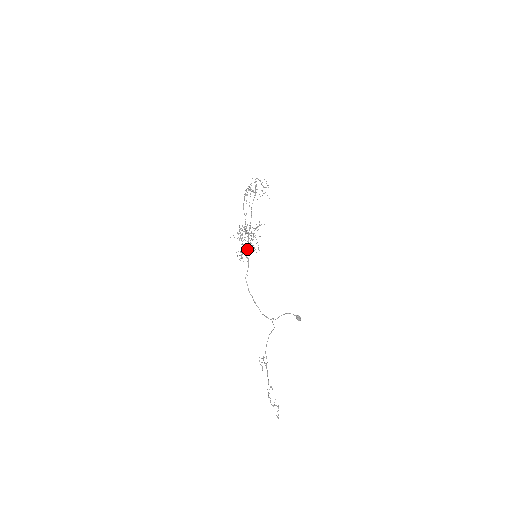
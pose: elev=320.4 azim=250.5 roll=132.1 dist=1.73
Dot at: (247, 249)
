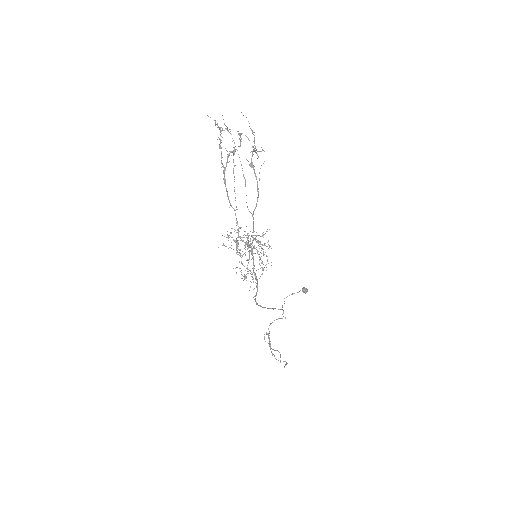
Dot at: (253, 269)
